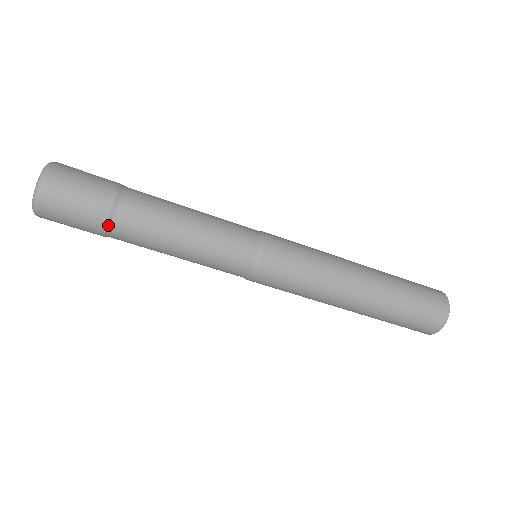
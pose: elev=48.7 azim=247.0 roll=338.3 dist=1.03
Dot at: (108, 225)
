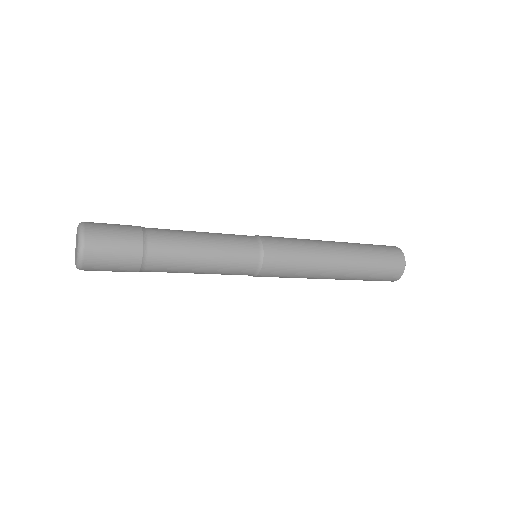
Dot at: occluded
